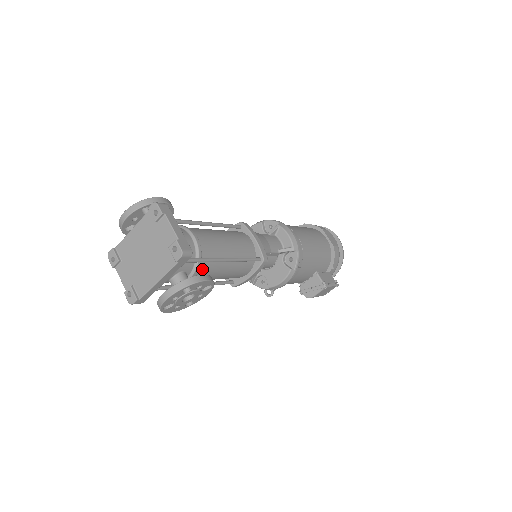
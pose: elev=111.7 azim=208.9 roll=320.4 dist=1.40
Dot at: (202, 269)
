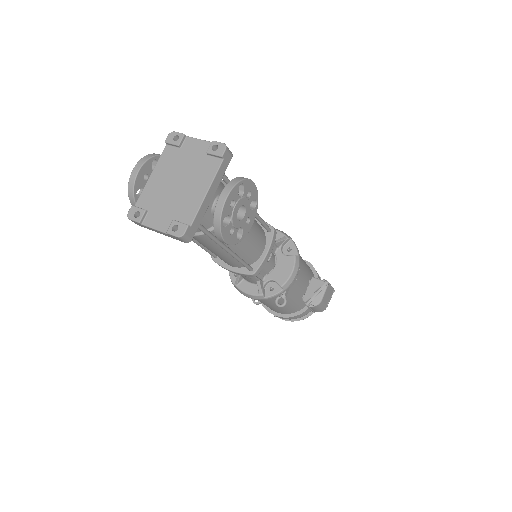
Dot at: occluded
